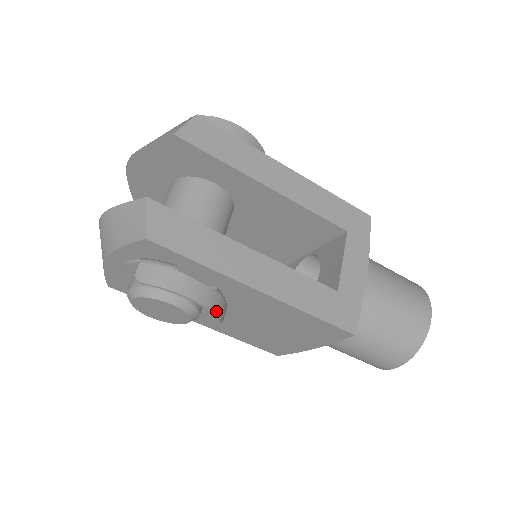
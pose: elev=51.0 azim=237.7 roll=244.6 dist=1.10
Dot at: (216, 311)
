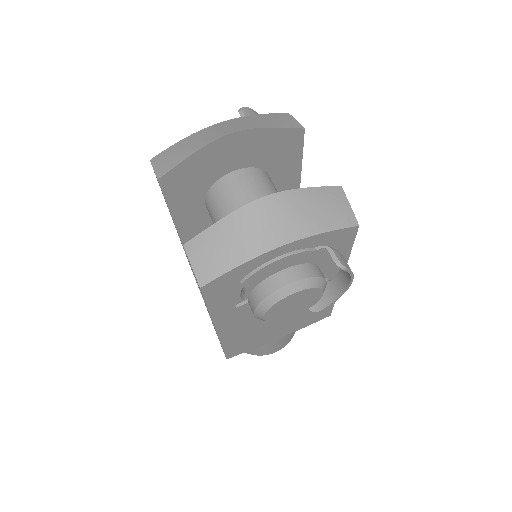
Dot at: (333, 298)
